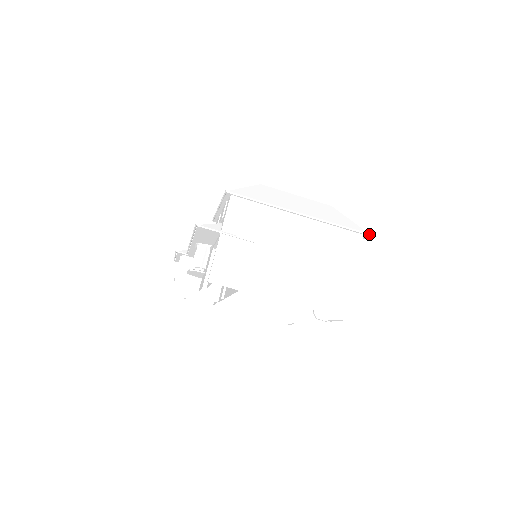
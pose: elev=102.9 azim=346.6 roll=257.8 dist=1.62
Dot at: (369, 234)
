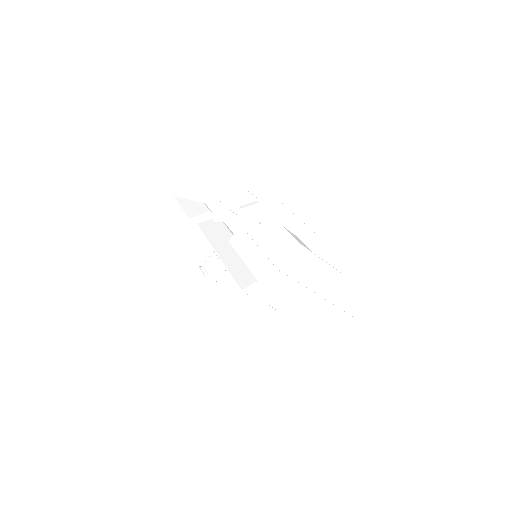
Dot at: occluded
